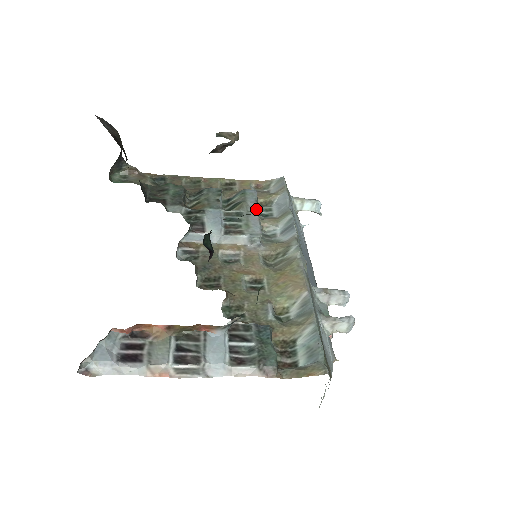
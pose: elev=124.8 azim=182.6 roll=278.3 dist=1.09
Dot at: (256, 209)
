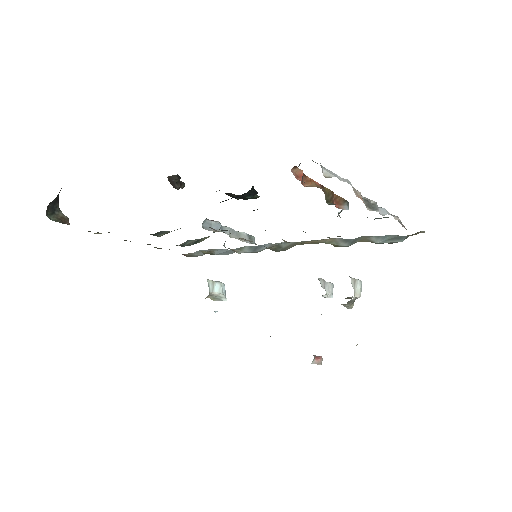
Dot at: occluded
